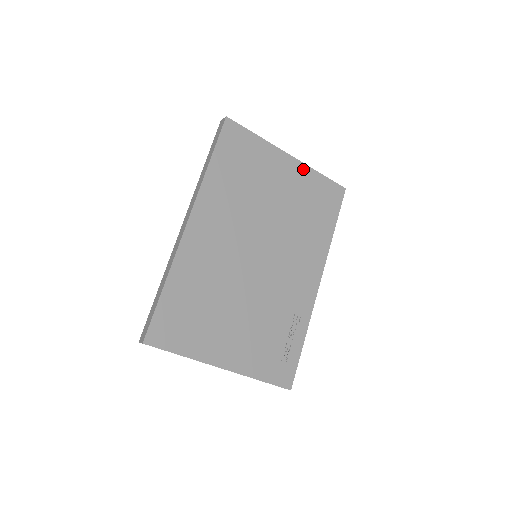
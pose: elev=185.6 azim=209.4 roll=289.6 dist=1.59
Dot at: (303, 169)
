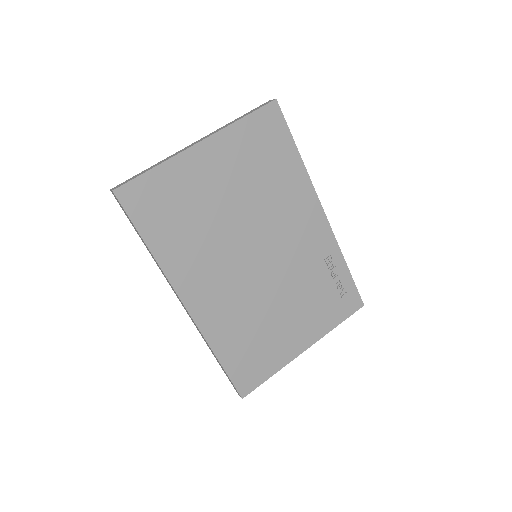
Dot at: (222, 138)
